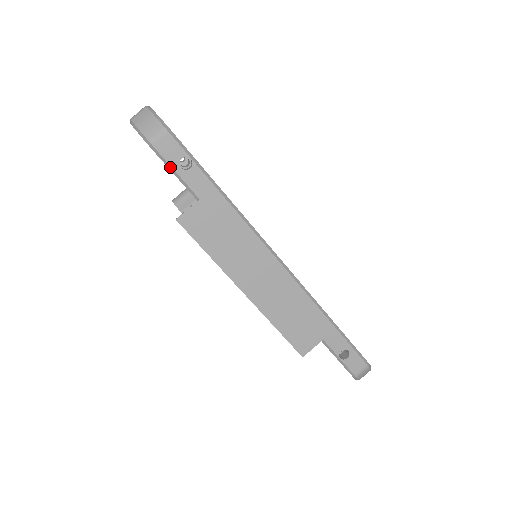
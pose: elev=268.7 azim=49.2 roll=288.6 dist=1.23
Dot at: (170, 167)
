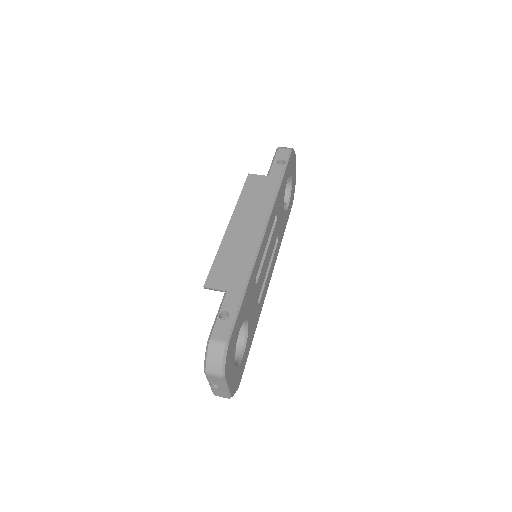
Dot at: (274, 159)
